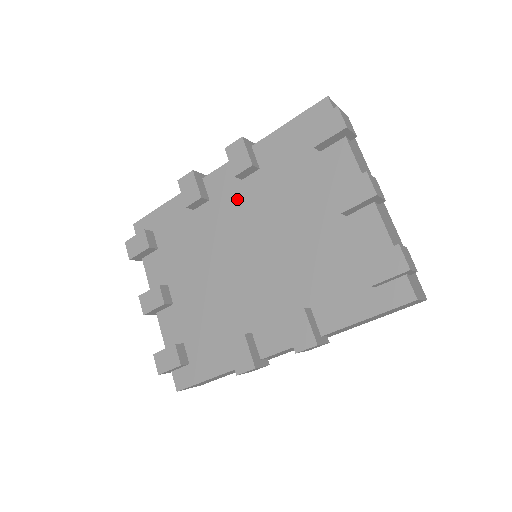
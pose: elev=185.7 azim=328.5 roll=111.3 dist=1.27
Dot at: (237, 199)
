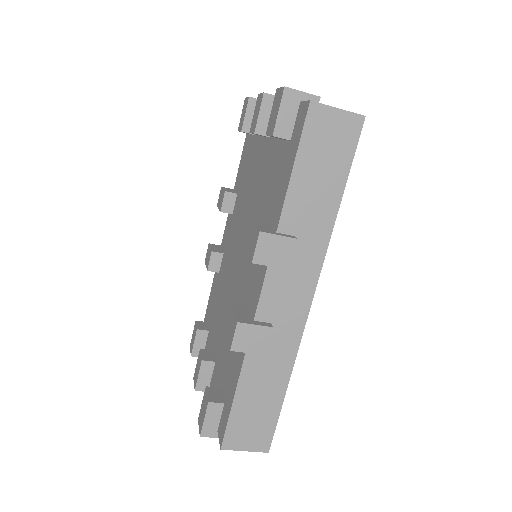
Dot at: (232, 229)
